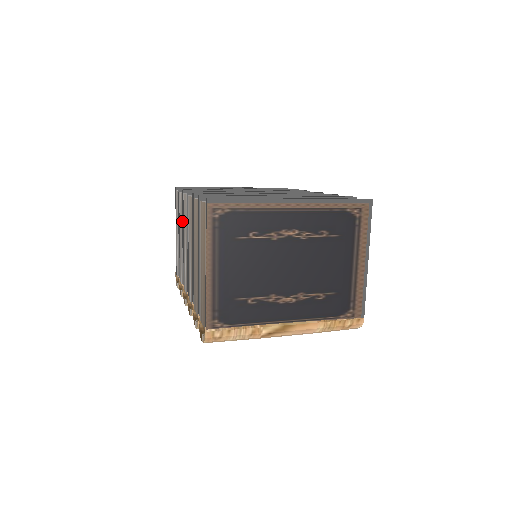
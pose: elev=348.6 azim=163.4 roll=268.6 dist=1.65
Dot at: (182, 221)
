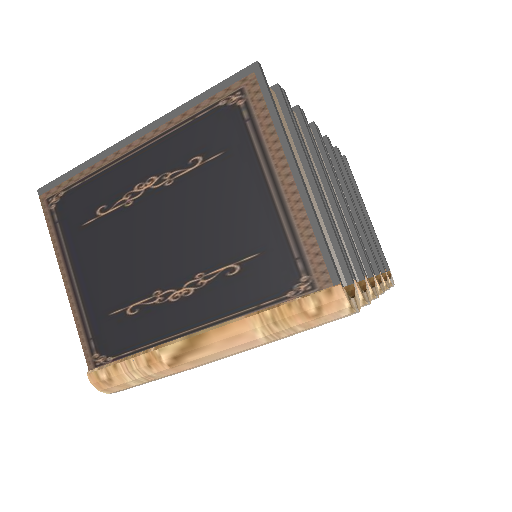
Dot at: occluded
